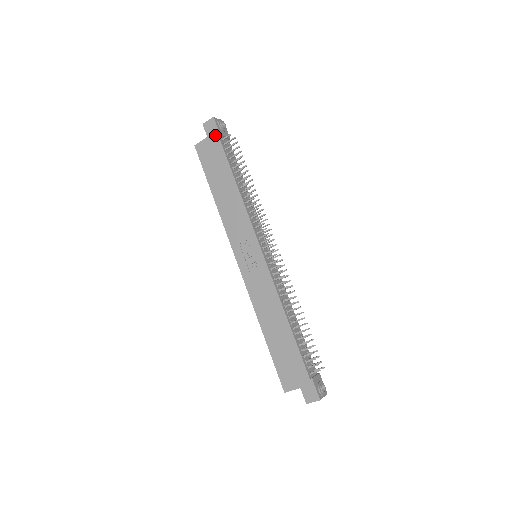
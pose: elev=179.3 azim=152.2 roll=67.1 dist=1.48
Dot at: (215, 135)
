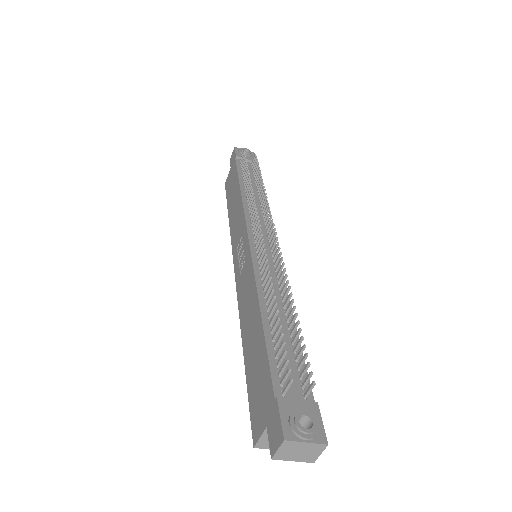
Dot at: (234, 160)
